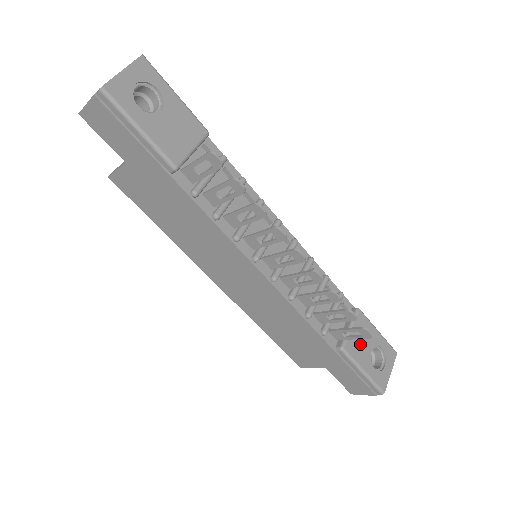
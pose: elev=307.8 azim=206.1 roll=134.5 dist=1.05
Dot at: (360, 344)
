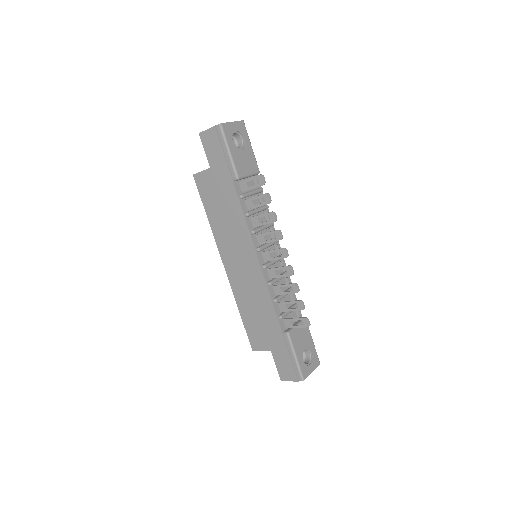
Dot at: (299, 339)
